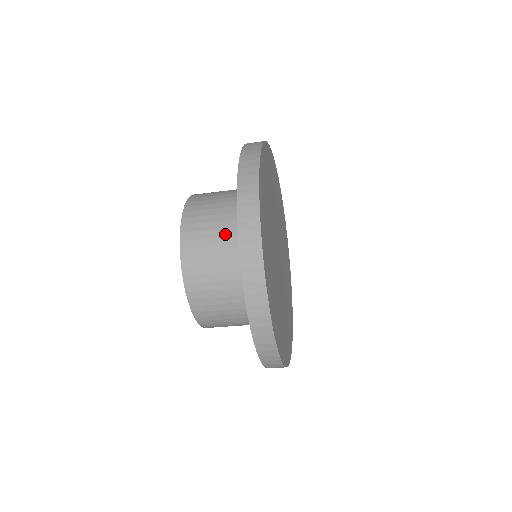
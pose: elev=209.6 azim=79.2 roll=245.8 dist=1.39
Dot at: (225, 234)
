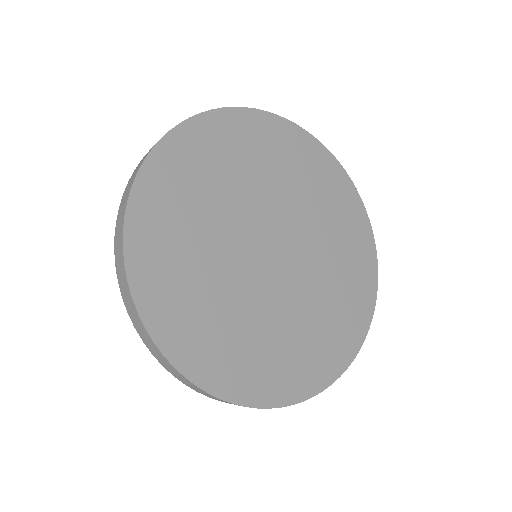
Dot at: occluded
